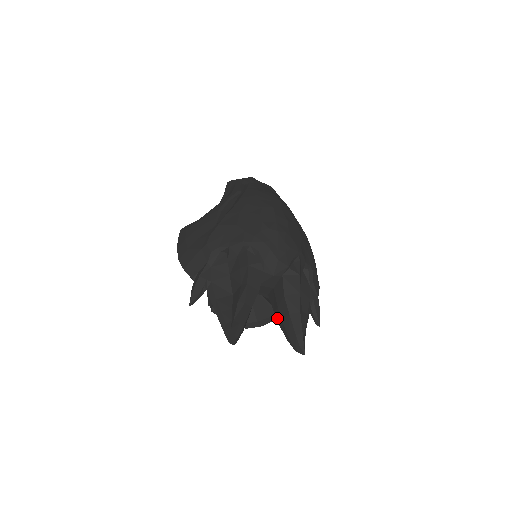
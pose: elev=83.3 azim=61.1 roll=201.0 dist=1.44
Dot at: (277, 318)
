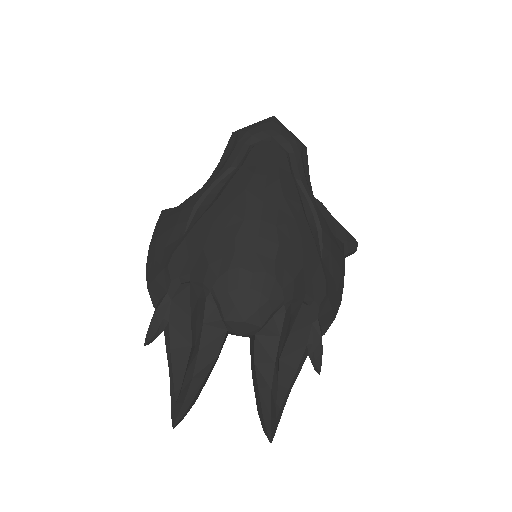
Dot at: occluded
